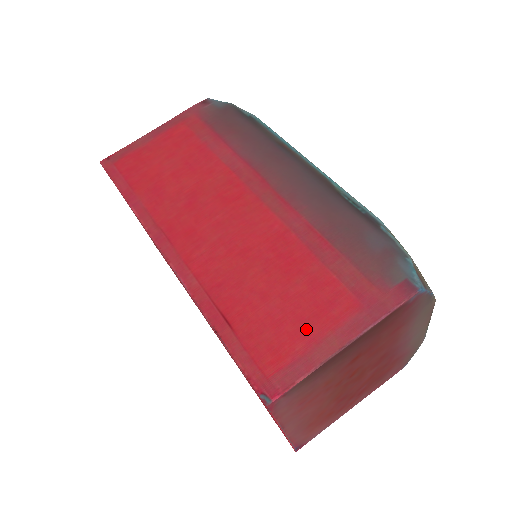
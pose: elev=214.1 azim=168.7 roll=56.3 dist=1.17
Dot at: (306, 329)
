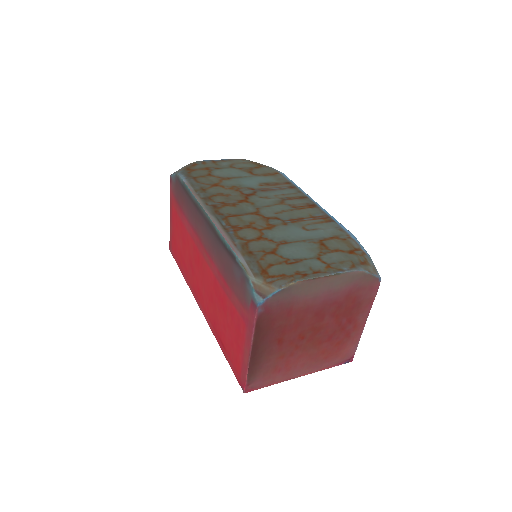
Dot at: (238, 346)
